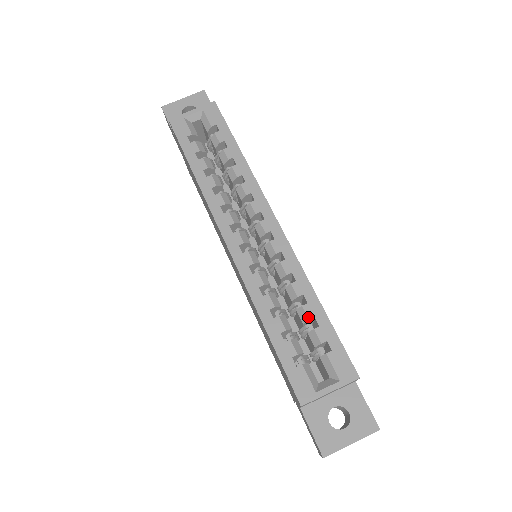
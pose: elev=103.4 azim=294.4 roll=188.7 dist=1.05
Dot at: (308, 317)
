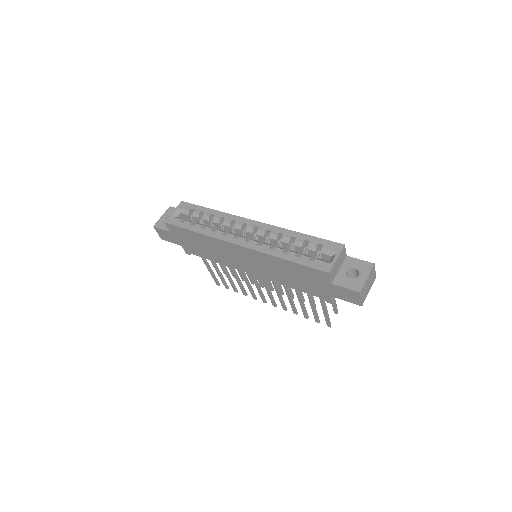
Dot at: (301, 242)
